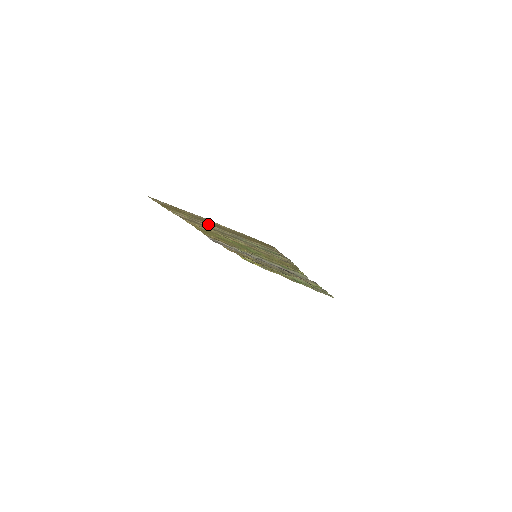
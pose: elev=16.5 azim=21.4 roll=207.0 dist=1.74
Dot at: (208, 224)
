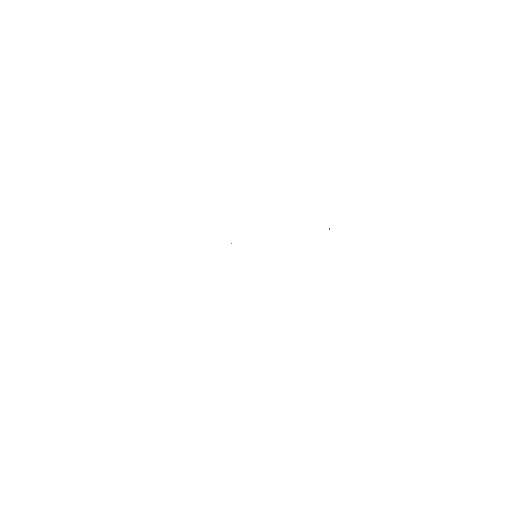
Dot at: occluded
